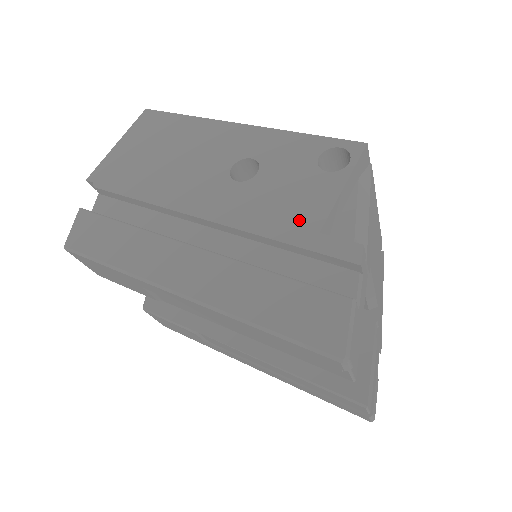
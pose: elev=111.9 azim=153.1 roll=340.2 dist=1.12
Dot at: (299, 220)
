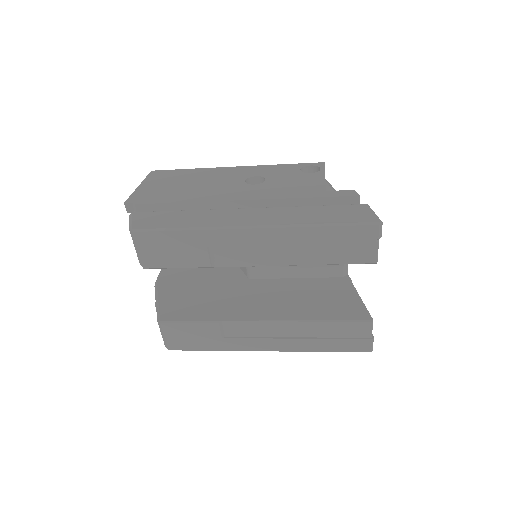
Dot at: (309, 189)
